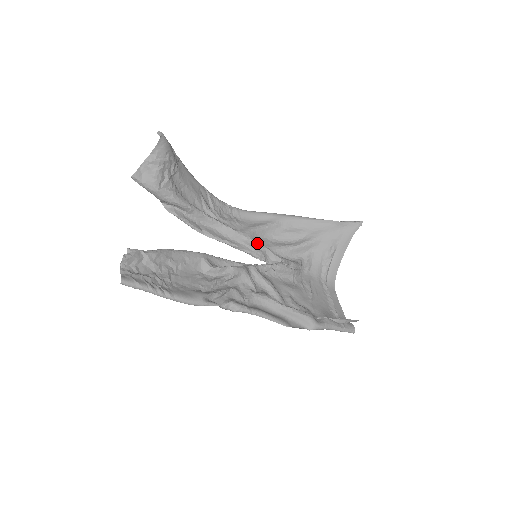
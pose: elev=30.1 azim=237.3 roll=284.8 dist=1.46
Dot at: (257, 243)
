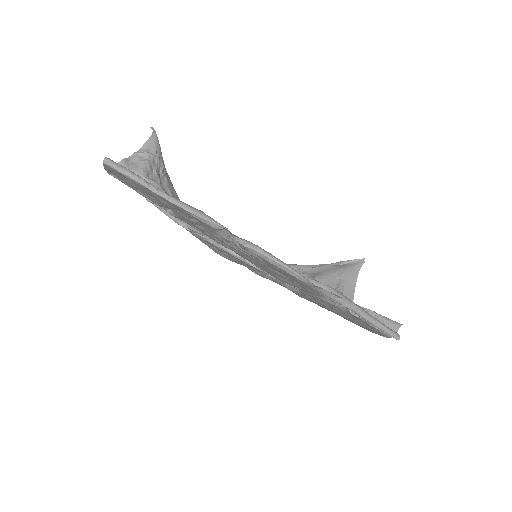
Dot at: occluded
